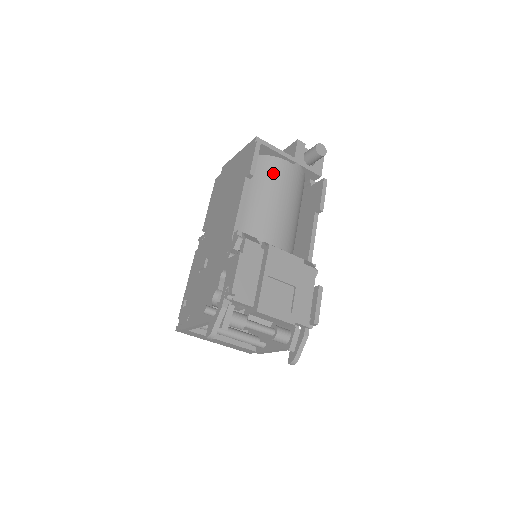
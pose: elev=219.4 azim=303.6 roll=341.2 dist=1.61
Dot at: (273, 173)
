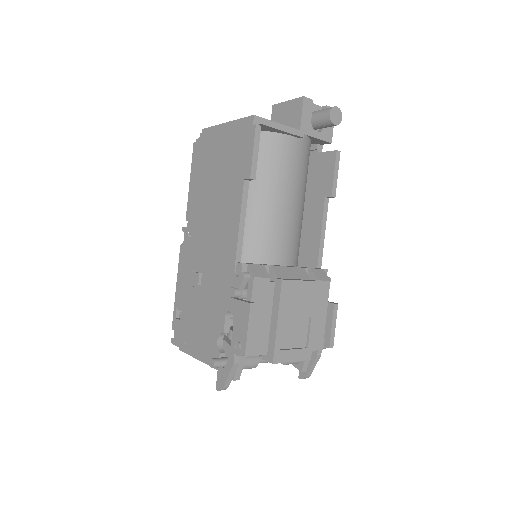
Dot at: (276, 159)
